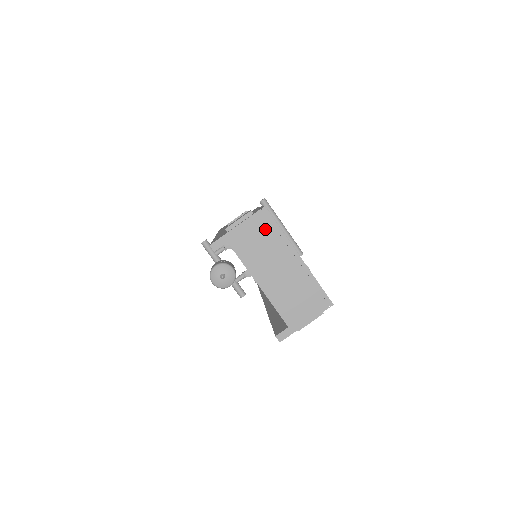
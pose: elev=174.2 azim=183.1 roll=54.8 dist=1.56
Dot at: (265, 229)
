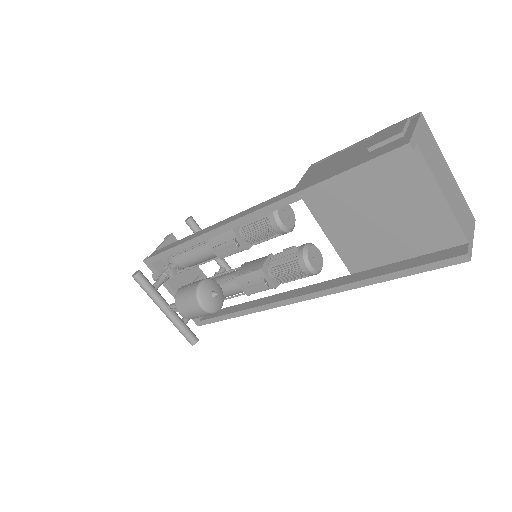
Dot at: (428, 135)
